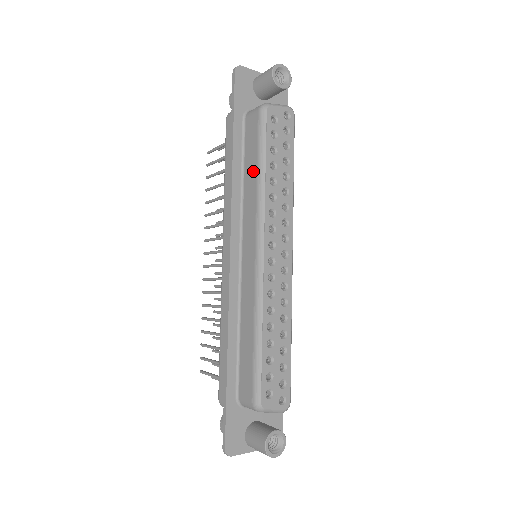
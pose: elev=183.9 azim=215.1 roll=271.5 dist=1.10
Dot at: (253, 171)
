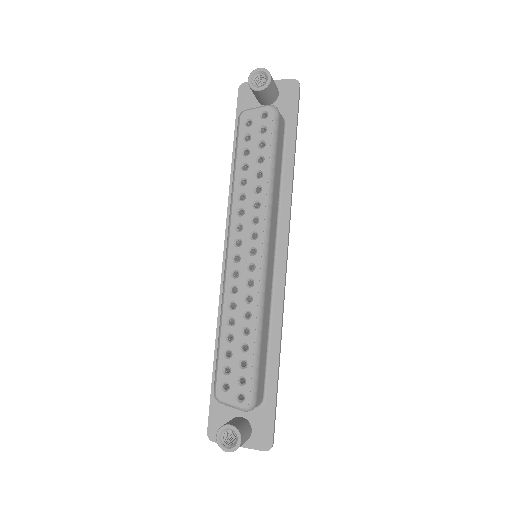
Dot at: occluded
